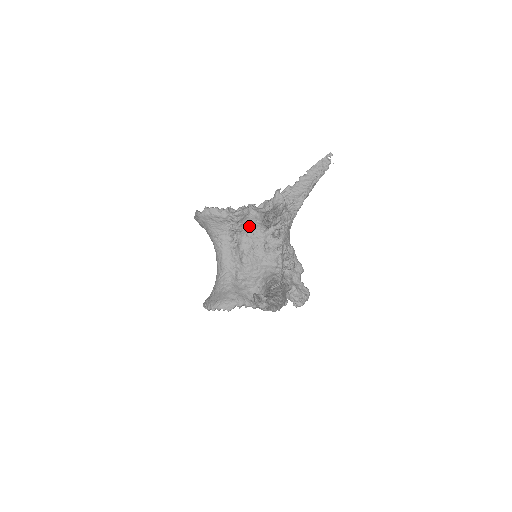
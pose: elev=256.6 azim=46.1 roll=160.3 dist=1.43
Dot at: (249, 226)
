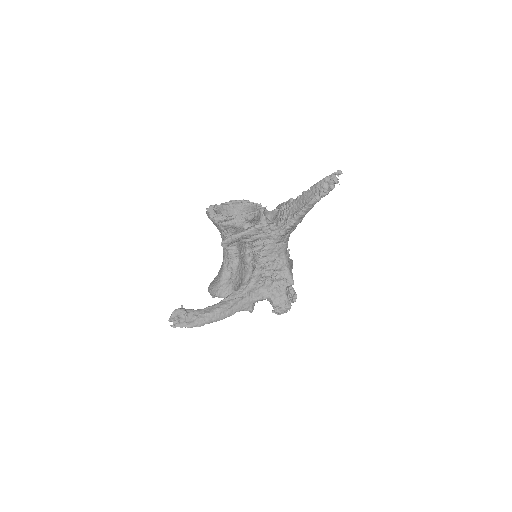
Dot at: occluded
